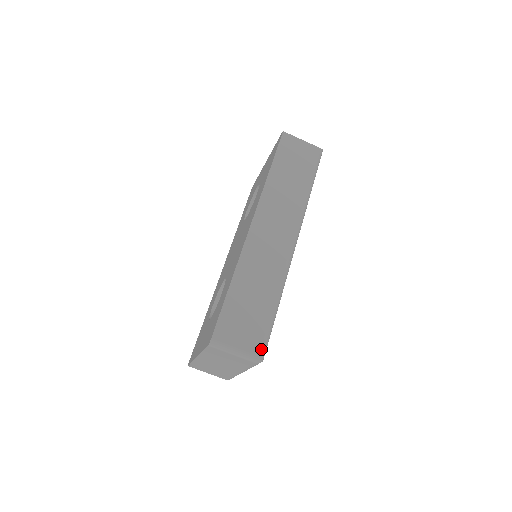
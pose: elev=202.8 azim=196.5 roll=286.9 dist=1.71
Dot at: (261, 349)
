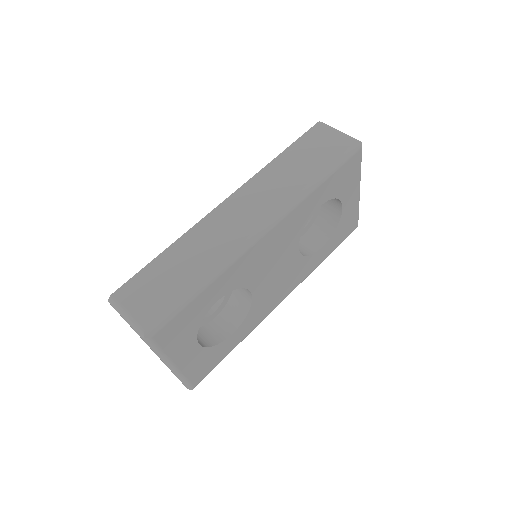
Dot at: (151, 323)
